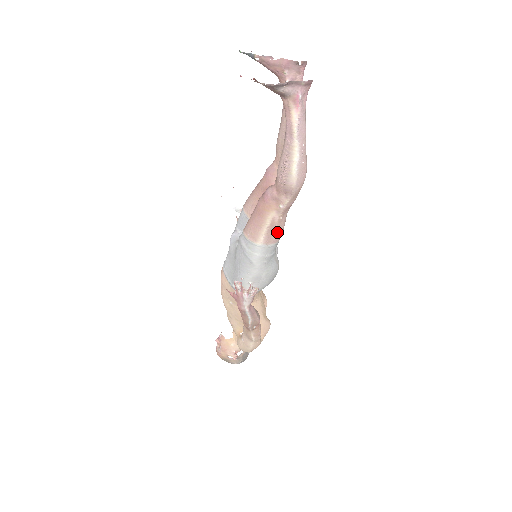
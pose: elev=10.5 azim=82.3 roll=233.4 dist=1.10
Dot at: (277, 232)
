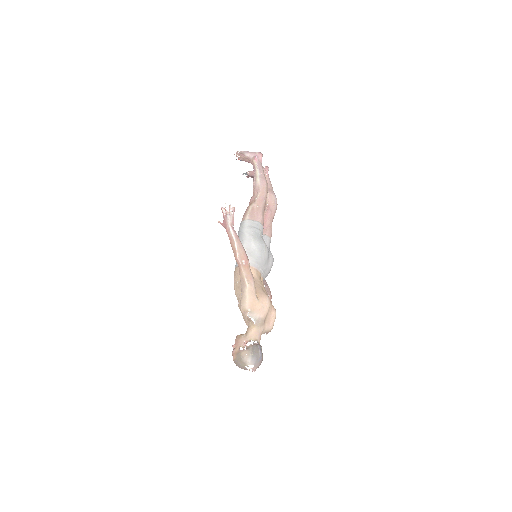
Dot at: (257, 214)
